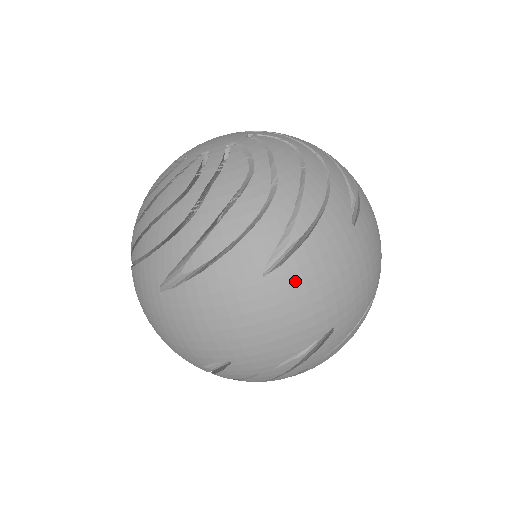
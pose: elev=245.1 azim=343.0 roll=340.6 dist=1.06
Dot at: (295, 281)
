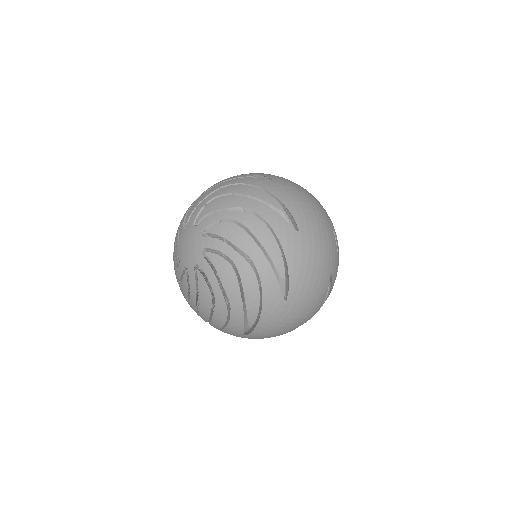
Dot at: occluded
